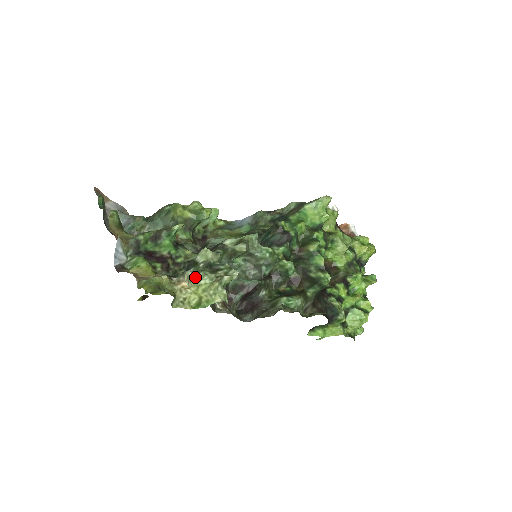
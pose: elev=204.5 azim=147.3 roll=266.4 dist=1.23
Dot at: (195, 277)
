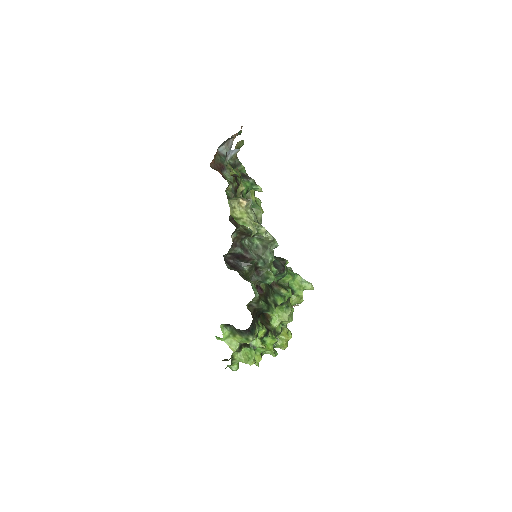
Dot at: (250, 209)
